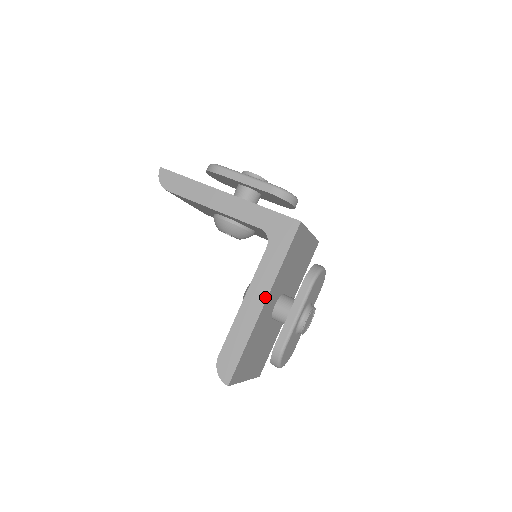
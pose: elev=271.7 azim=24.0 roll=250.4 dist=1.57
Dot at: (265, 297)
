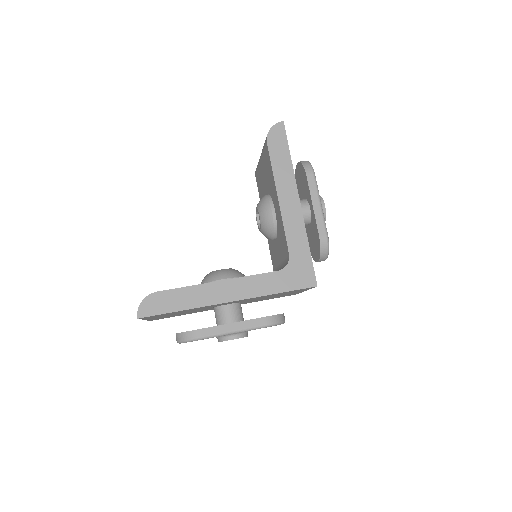
Dot at: (235, 299)
